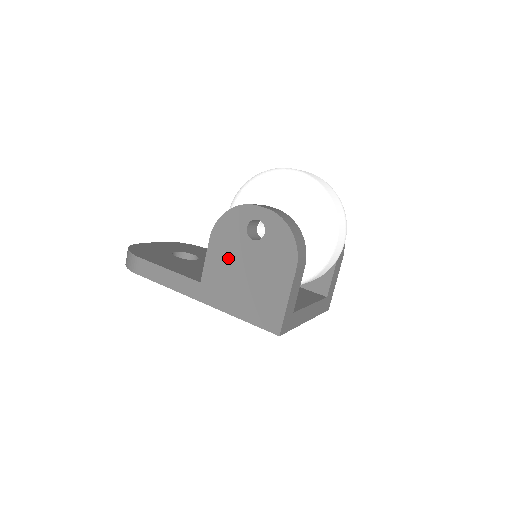
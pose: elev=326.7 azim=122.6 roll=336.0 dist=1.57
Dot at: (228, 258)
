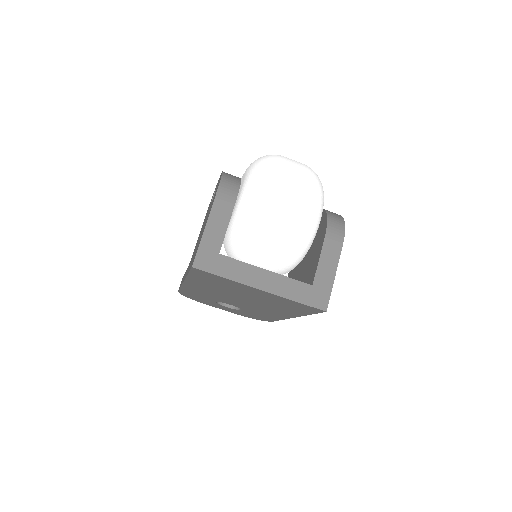
Dot at: occluded
